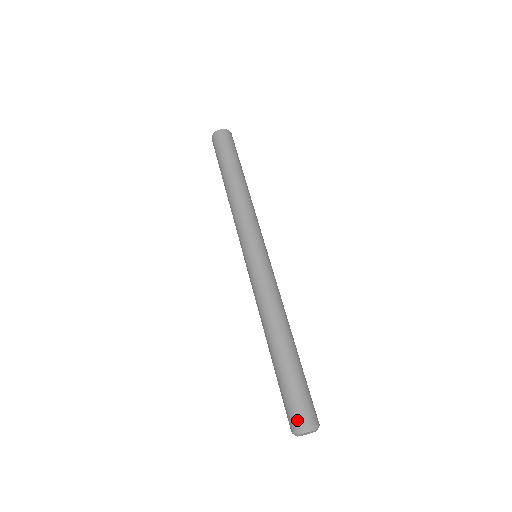
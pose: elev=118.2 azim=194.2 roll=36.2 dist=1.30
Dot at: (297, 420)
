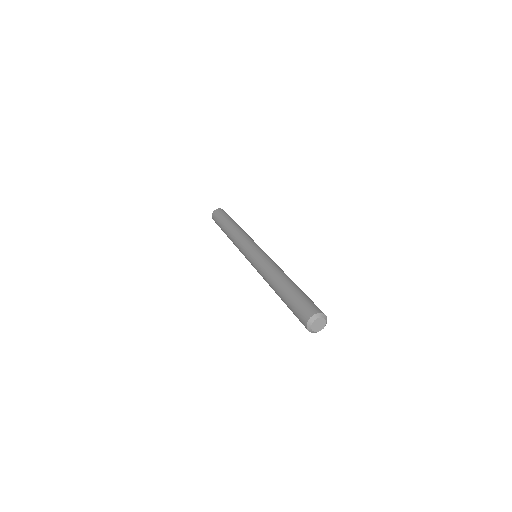
Dot at: (311, 310)
